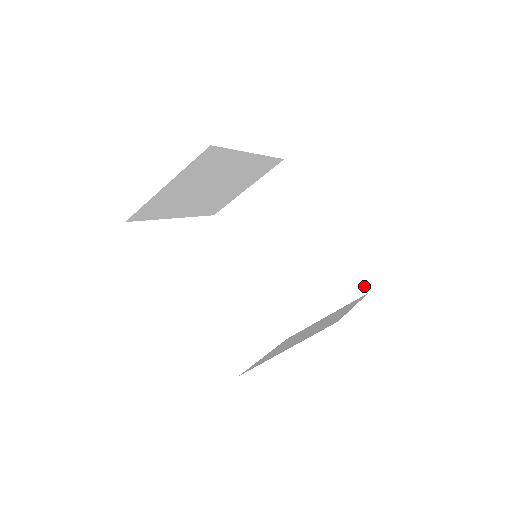
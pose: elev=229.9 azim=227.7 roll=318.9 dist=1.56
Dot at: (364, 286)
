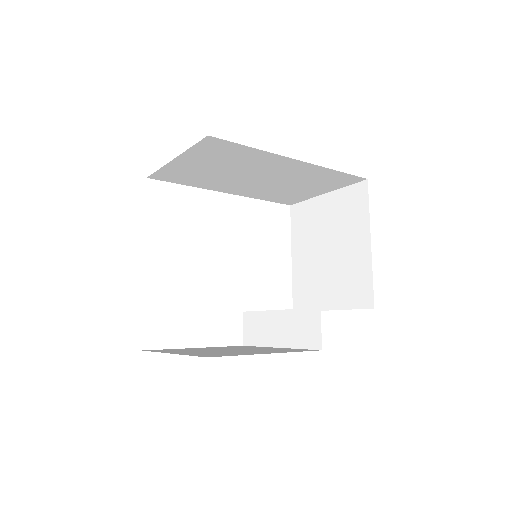
Dot at: (361, 178)
